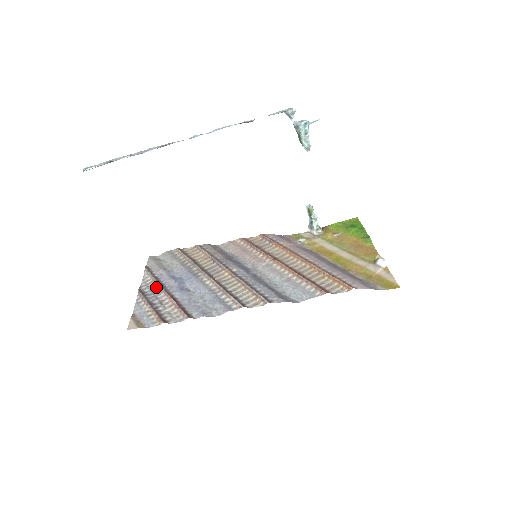
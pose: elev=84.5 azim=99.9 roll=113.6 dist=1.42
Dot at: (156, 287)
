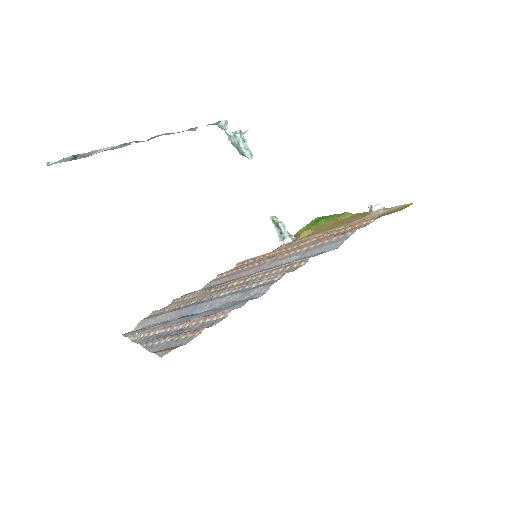
Dot at: (159, 332)
